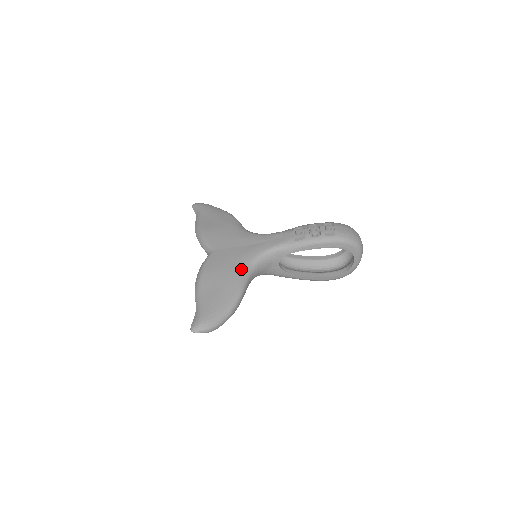
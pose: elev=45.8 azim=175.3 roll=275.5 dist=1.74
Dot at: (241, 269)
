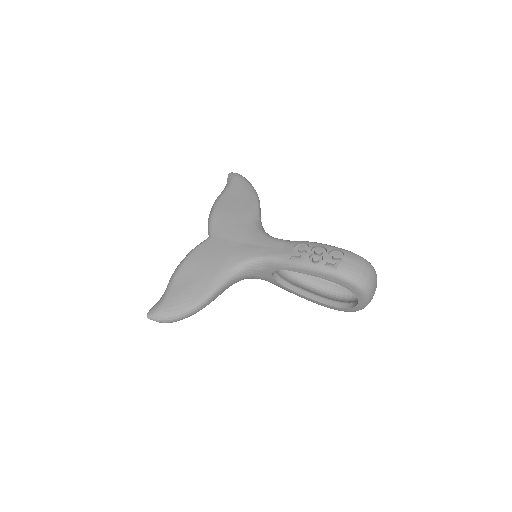
Dot at: (224, 269)
